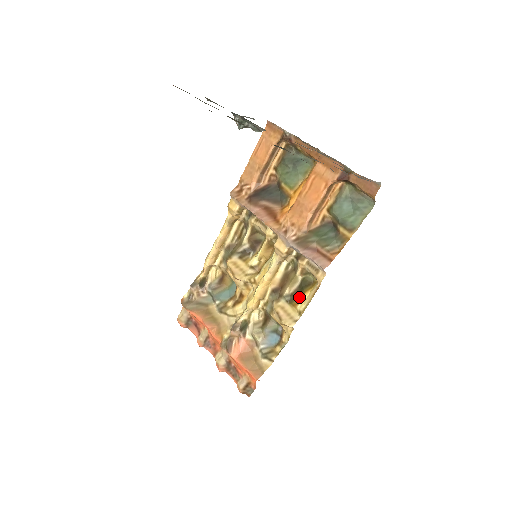
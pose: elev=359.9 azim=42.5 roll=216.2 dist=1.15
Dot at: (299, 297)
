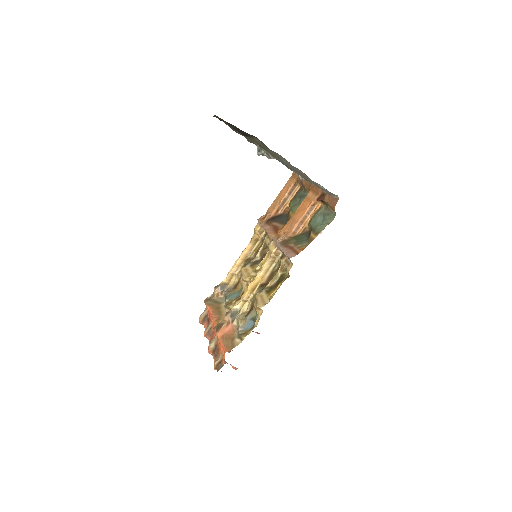
Dot at: (274, 288)
